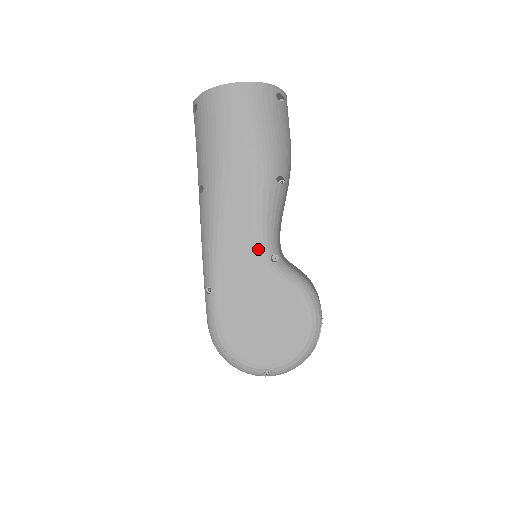
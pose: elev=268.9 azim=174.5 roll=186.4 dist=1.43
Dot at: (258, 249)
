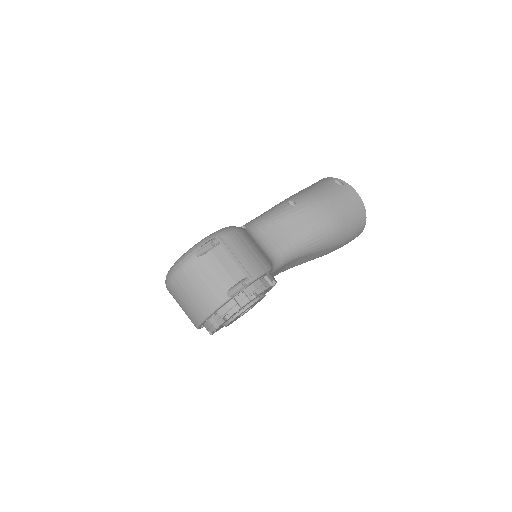
Dot at: occluded
